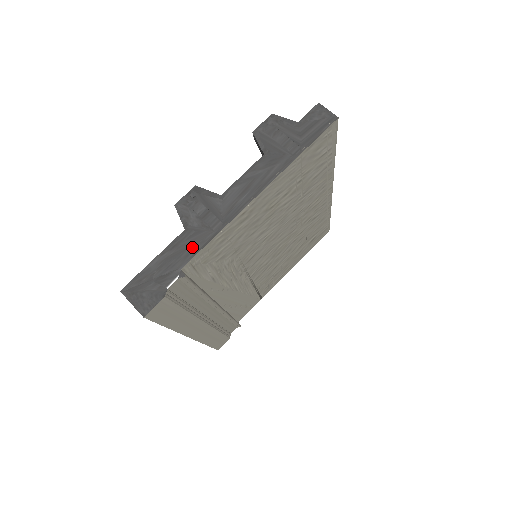
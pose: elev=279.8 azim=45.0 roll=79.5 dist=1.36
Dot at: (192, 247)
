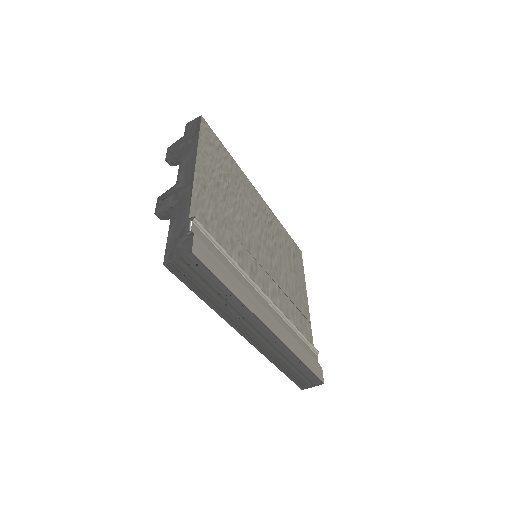
Dot at: (184, 208)
